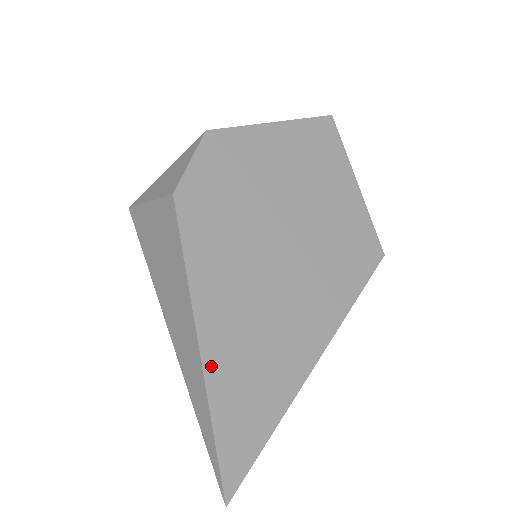
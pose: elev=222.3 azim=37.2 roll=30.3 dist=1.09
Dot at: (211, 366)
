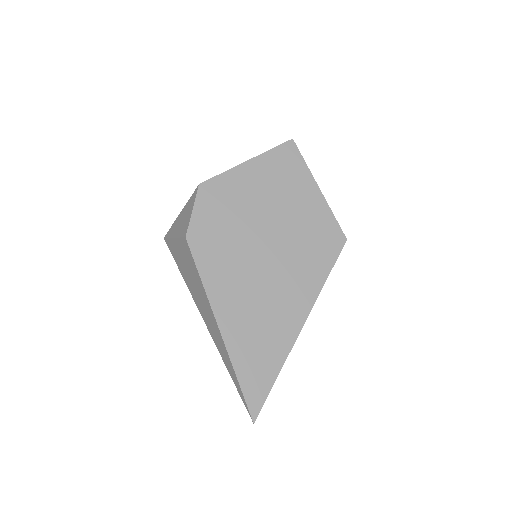
Dot at: (231, 344)
